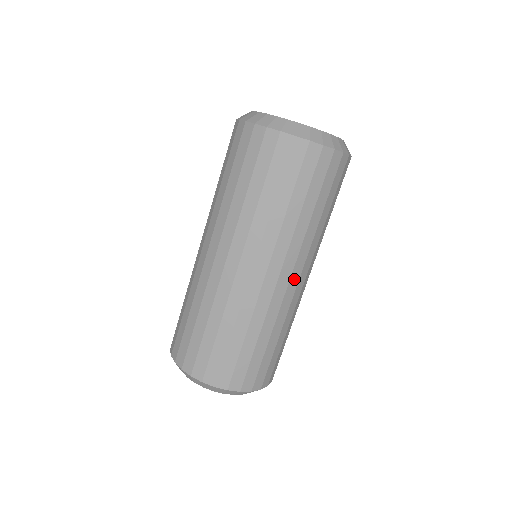
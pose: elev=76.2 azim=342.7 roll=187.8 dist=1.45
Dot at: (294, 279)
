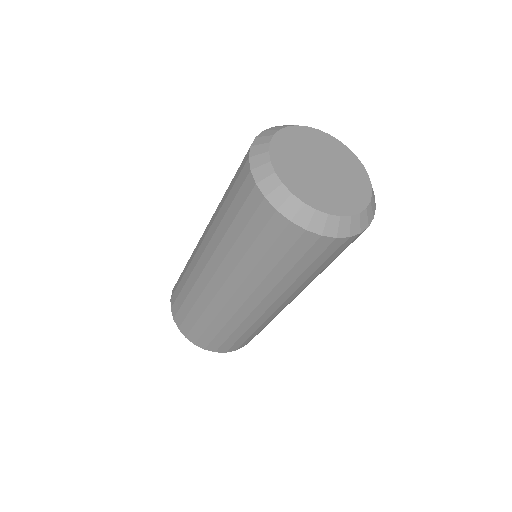
Dot at: (249, 305)
